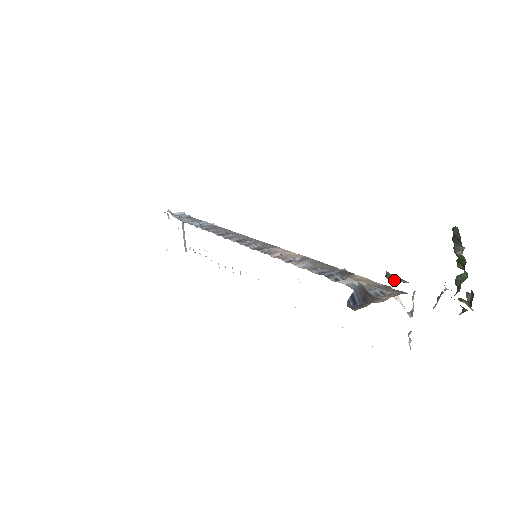
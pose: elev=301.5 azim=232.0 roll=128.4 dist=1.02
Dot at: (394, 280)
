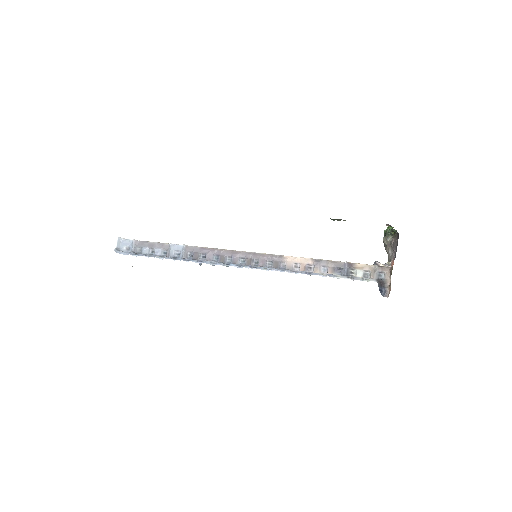
Dot at: occluded
